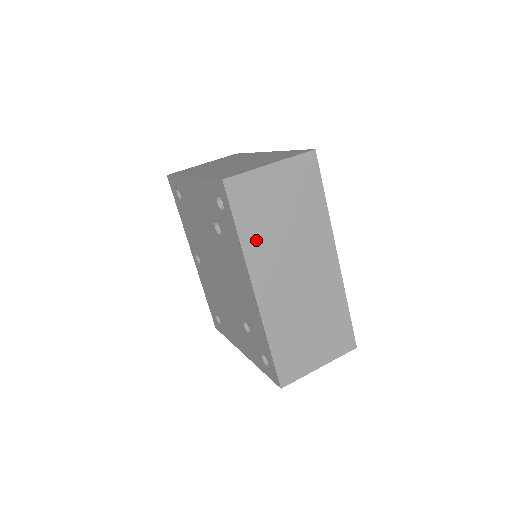
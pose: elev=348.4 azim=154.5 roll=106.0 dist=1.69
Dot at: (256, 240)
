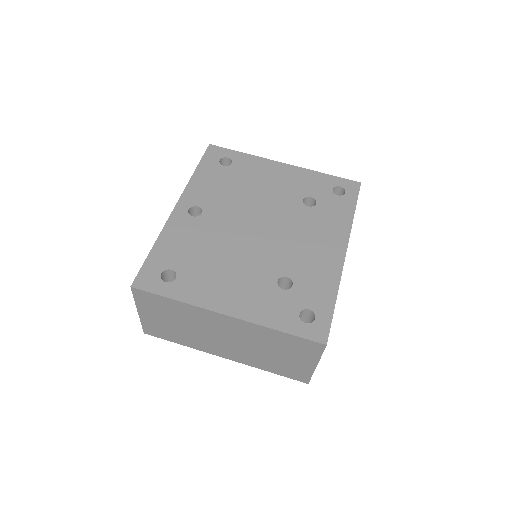
Dot at: occluded
